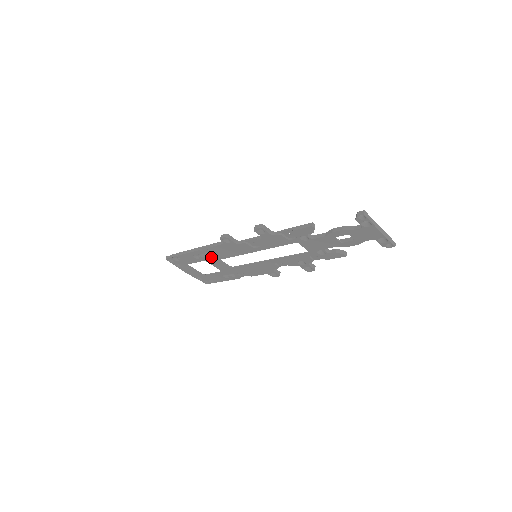
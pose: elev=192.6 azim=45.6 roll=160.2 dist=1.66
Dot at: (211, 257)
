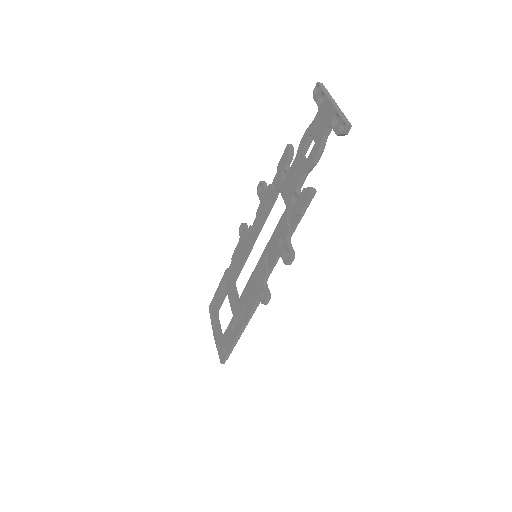
Dot at: (231, 280)
